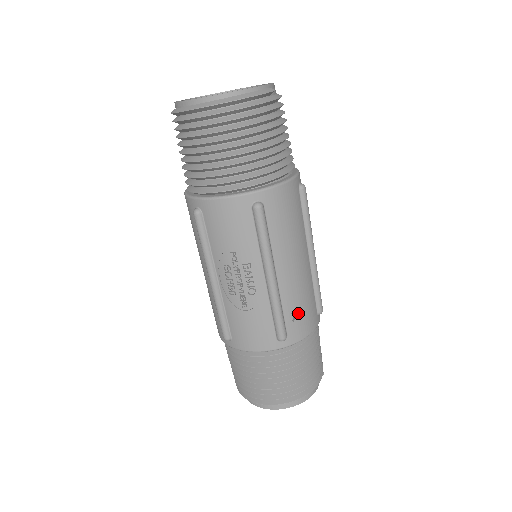
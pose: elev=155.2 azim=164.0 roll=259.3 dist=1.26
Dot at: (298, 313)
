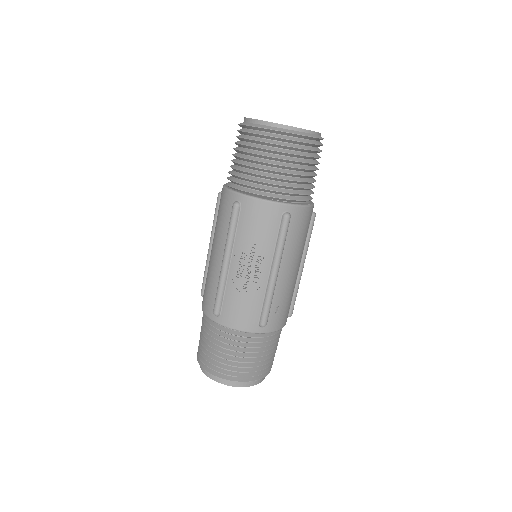
Dot at: (280, 309)
